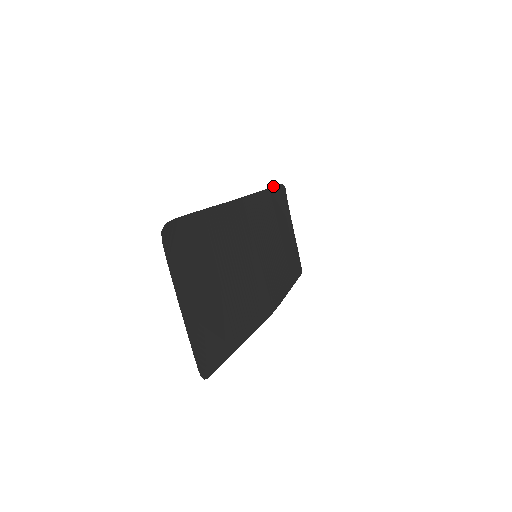
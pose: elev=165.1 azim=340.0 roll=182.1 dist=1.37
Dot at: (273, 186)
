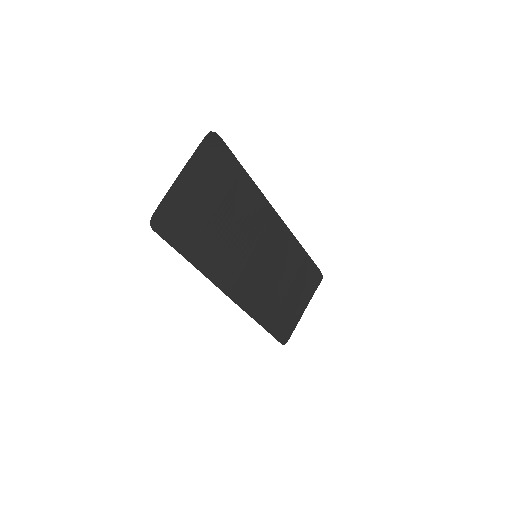
Dot at: occluded
